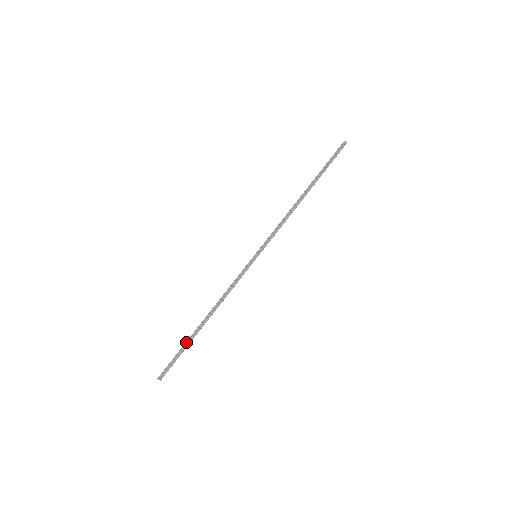
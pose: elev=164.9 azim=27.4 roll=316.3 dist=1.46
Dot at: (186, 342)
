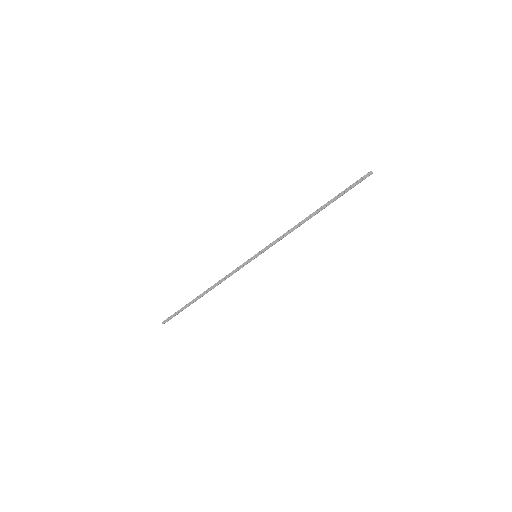
Dot at: (187, 304)
